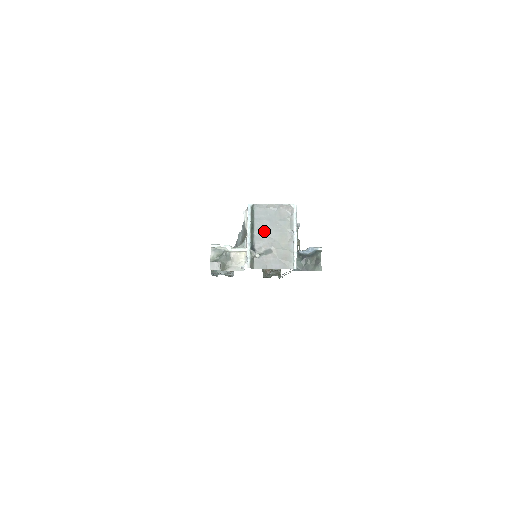
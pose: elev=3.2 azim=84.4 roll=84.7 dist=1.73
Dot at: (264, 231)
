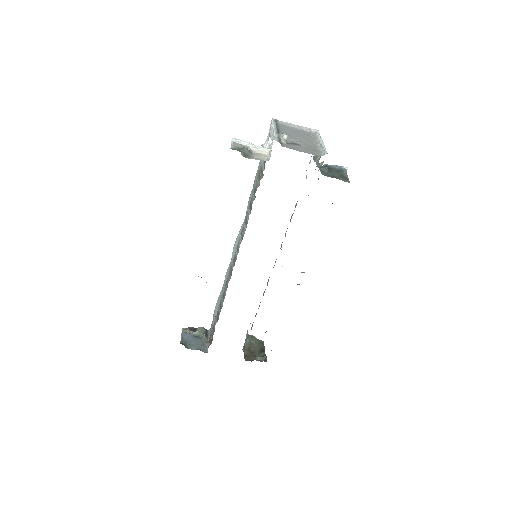
Dot at: (289, 135)
